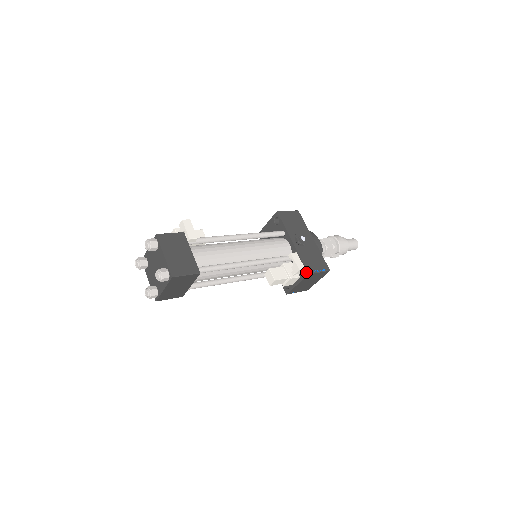
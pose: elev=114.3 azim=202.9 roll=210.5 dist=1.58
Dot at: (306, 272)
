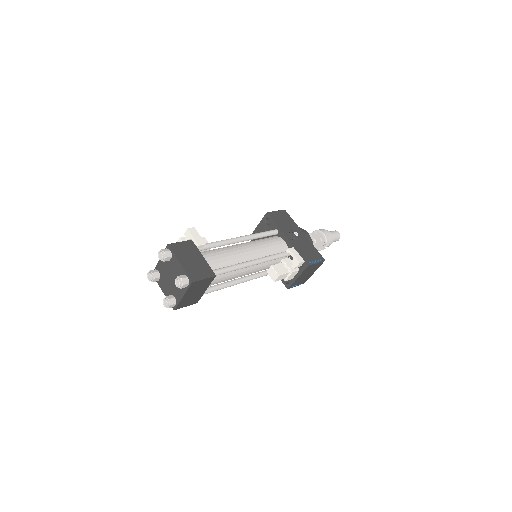
Dot at: (305, 264)
